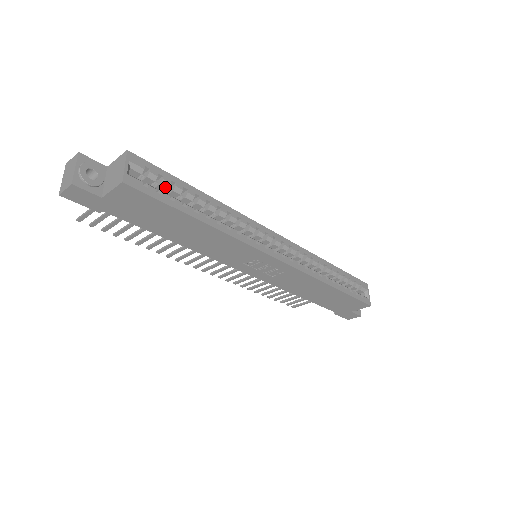
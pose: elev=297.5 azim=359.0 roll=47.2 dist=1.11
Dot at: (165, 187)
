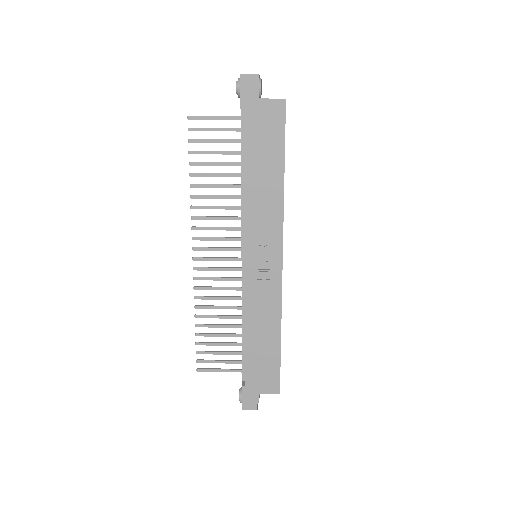
Dot at: occluded
